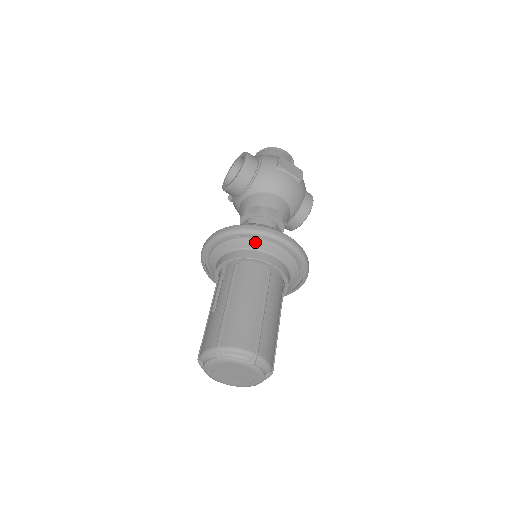
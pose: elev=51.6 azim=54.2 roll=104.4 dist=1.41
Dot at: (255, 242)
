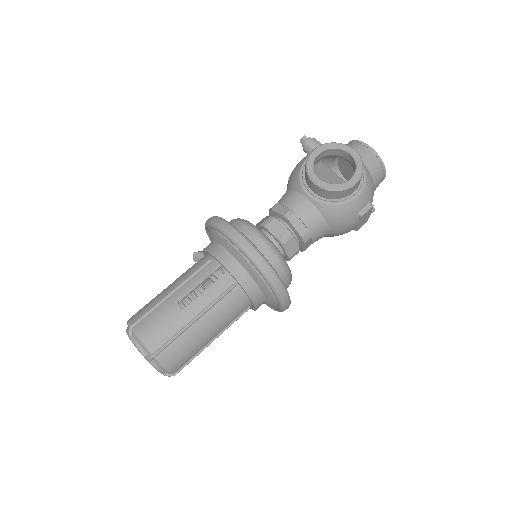
Dot at: (267, 290)
